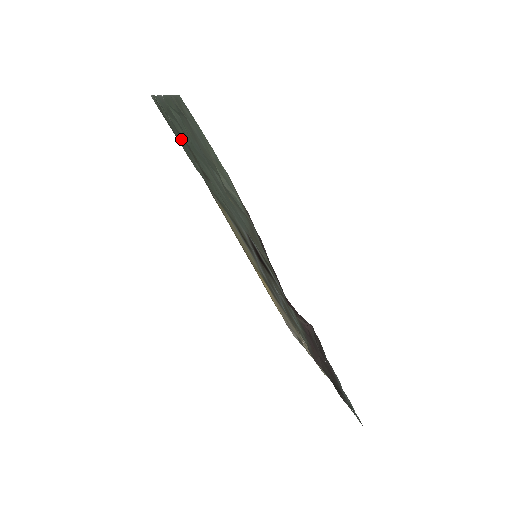
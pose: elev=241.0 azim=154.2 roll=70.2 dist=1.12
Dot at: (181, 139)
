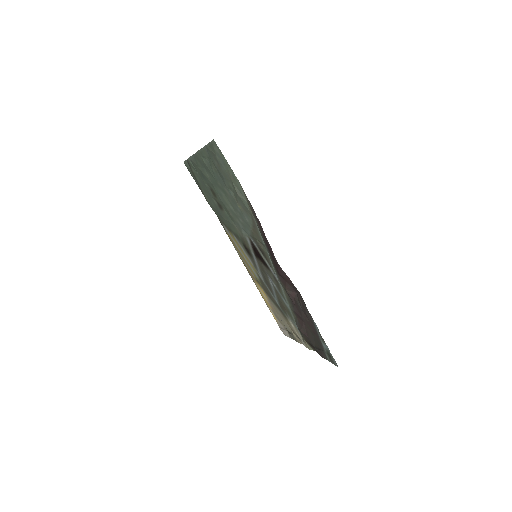
Dot at: (205, 184)
